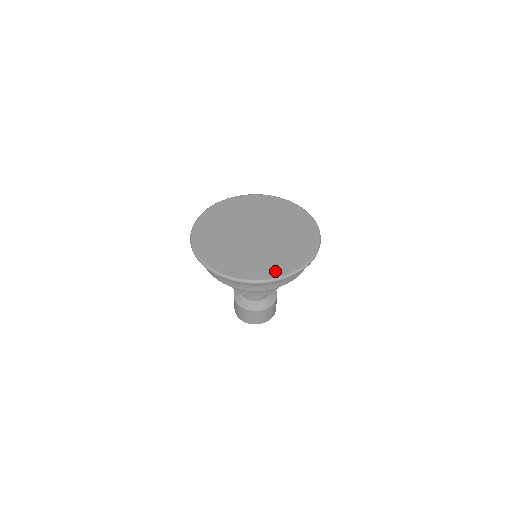
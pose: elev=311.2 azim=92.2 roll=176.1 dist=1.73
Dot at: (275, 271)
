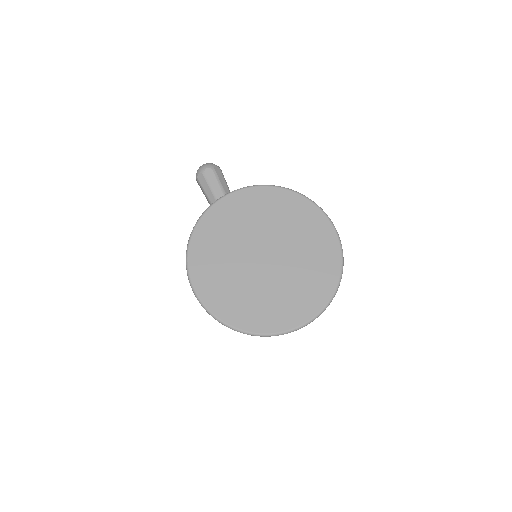
Dot at: (315, 302)
